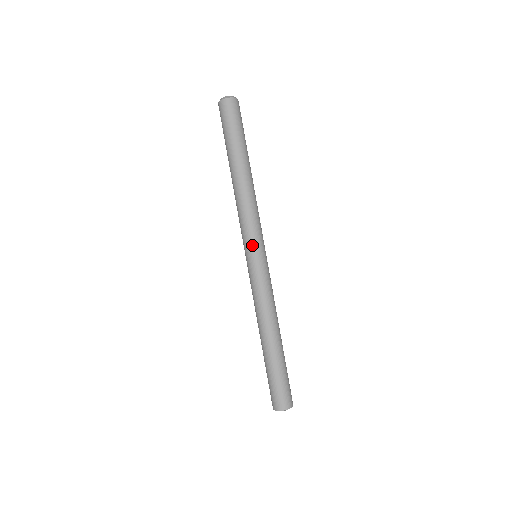
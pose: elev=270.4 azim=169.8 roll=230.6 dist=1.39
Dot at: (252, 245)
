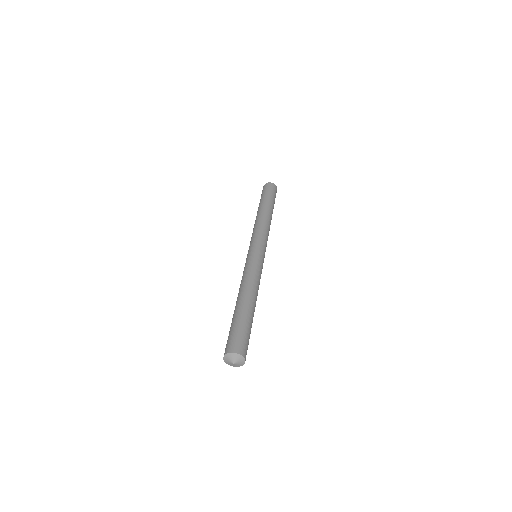
Dot at: (251, 245)
